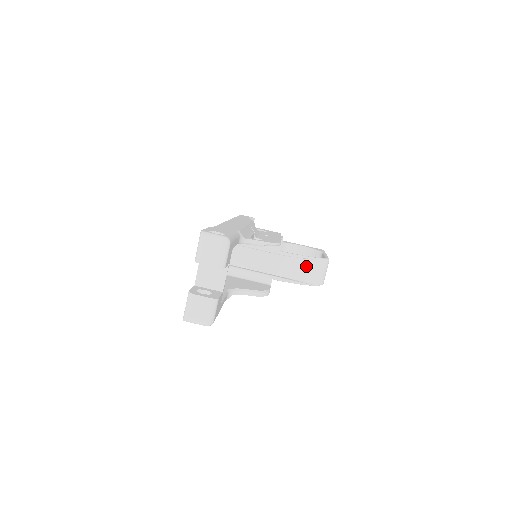
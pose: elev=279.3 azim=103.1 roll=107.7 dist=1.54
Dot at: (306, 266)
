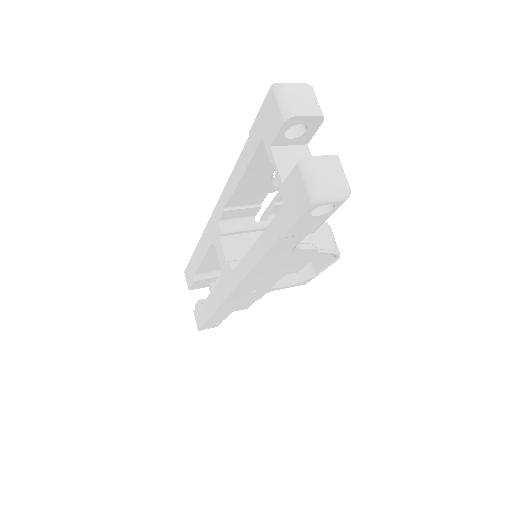
Dot at: (320, 233)
